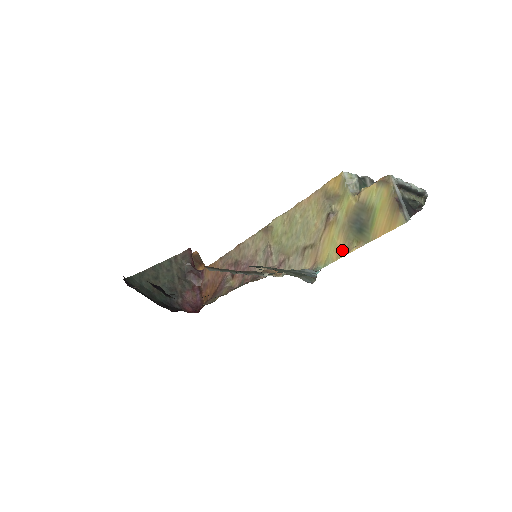
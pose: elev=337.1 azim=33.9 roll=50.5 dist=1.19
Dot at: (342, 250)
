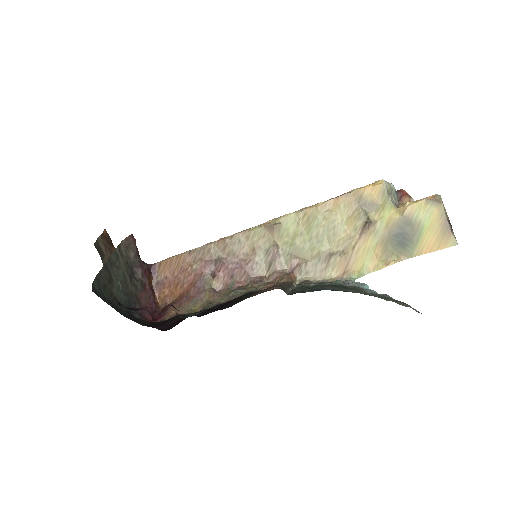
Dot at: (380, 262)
